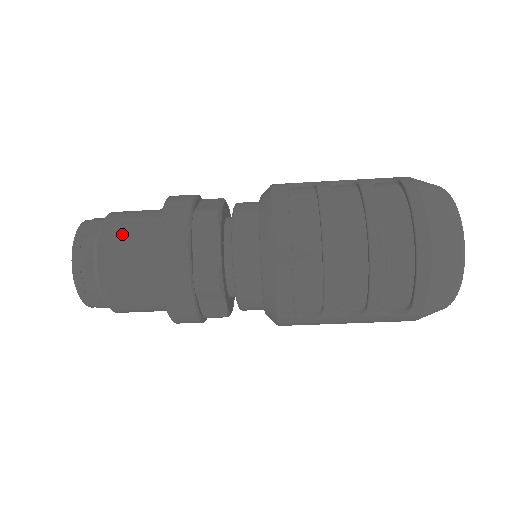
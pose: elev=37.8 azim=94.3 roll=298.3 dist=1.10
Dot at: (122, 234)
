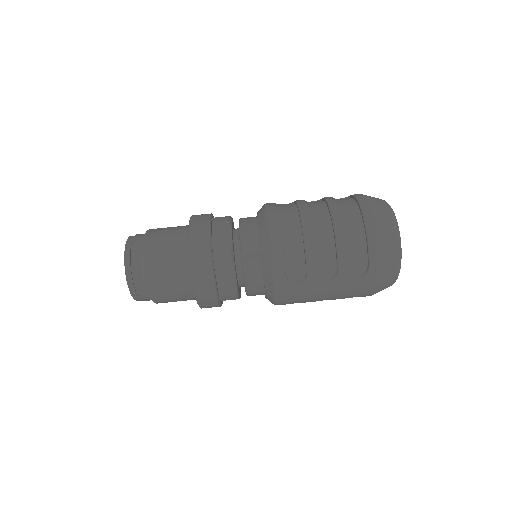
Dot at: (162, 234)
